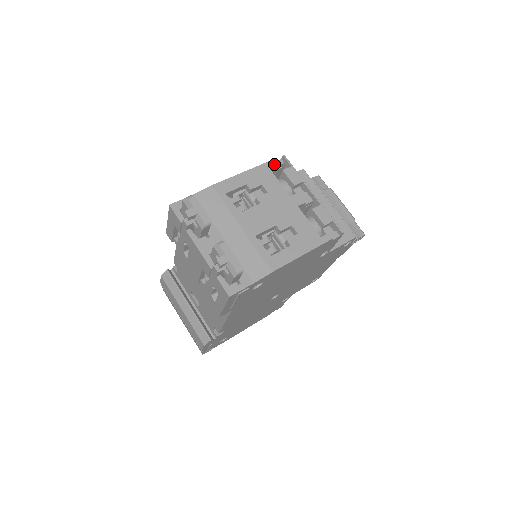
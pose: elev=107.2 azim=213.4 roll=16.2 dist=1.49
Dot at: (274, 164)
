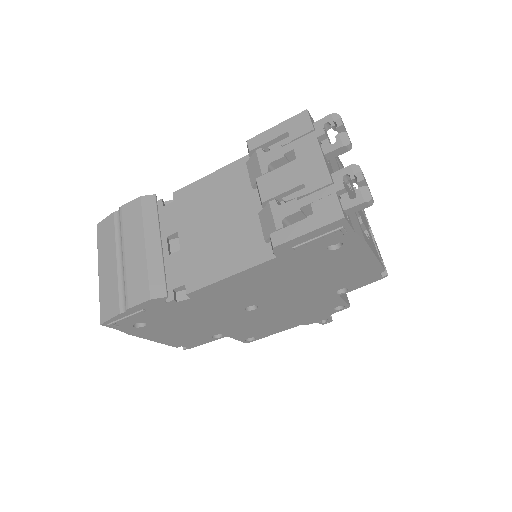
Dot at: occluded
